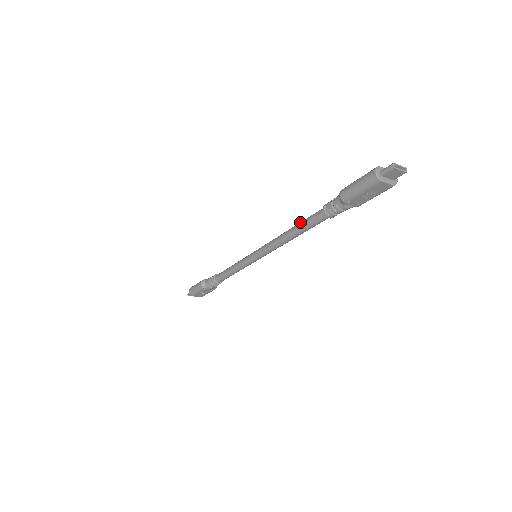
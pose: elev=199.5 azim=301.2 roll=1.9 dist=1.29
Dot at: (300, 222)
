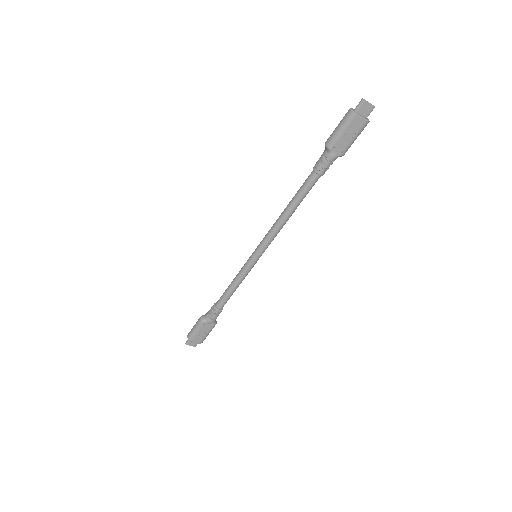
Dot at: occluded
